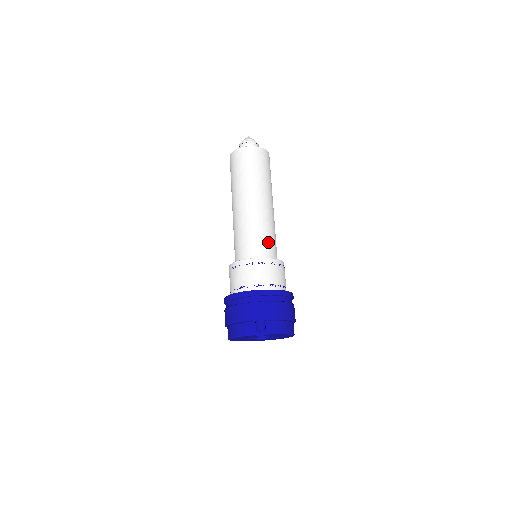
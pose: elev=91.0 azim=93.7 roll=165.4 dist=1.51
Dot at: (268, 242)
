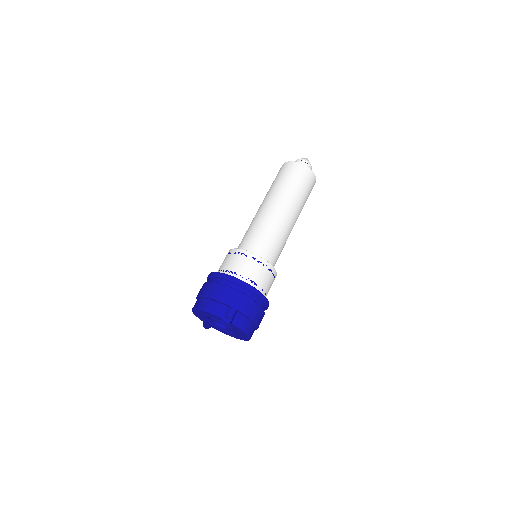
Dot at: (275, 250)
